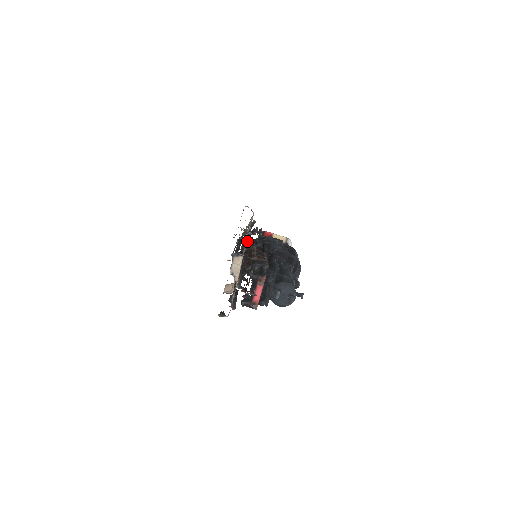
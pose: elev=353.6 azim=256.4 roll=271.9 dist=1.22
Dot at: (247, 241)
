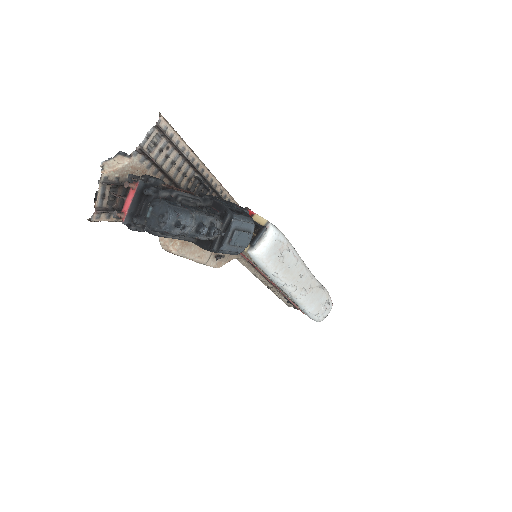
Dot at: (141, 144)
